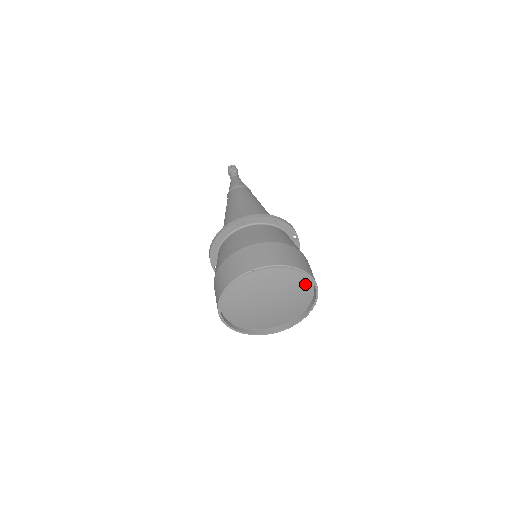
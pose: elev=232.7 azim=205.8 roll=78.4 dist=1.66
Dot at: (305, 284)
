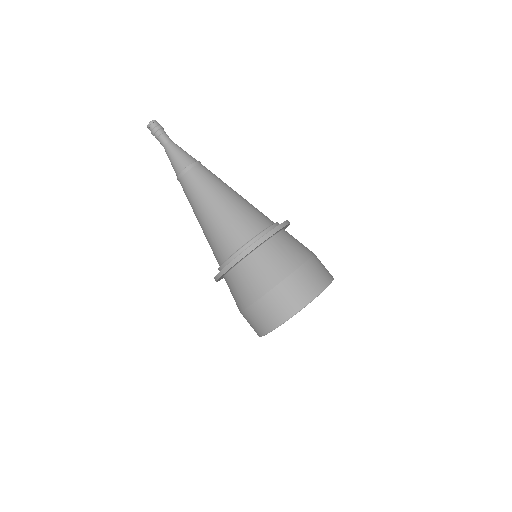
Dot at: occluded
